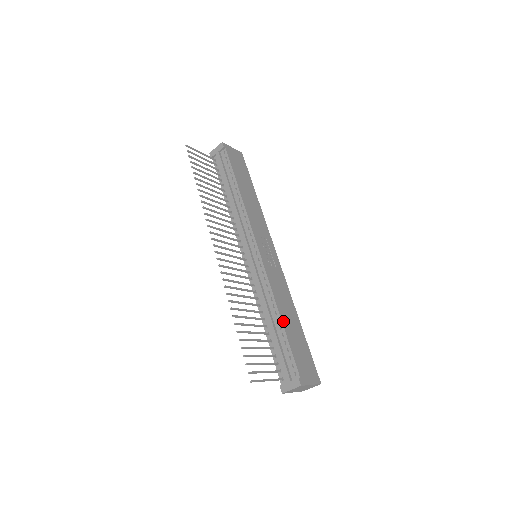
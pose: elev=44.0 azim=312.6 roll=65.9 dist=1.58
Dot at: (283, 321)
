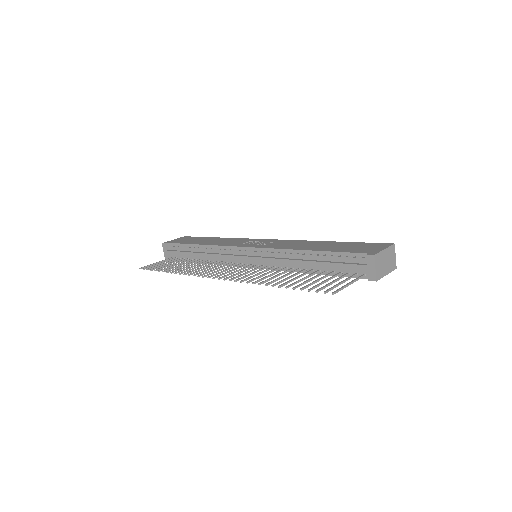
Dot at: (313, 250)
